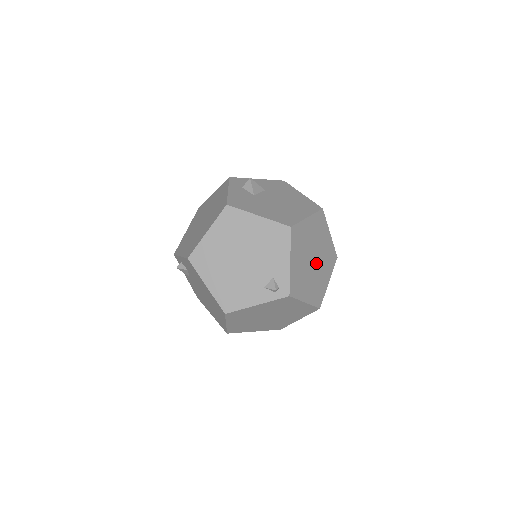
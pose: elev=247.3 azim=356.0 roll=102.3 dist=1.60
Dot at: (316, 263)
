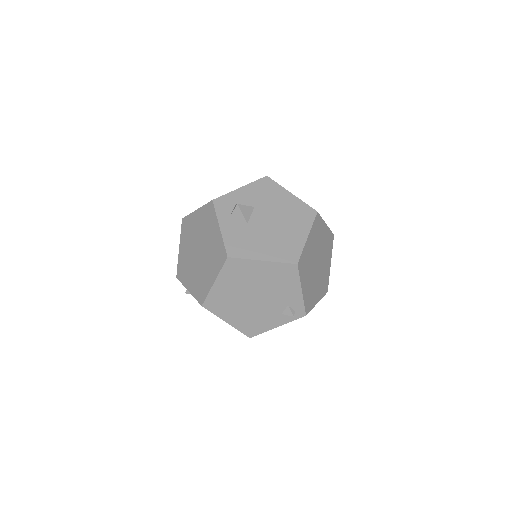
Dot at: (320, 263)
